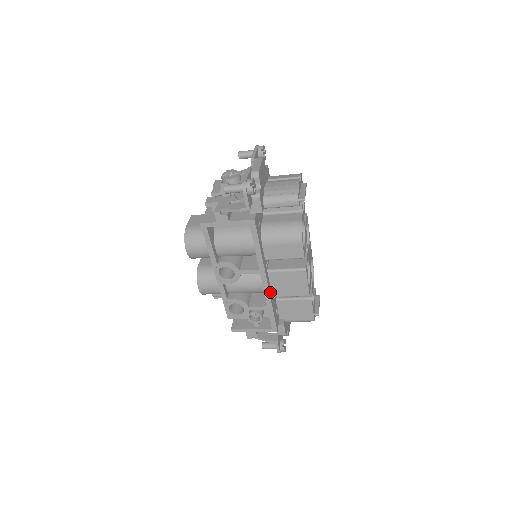
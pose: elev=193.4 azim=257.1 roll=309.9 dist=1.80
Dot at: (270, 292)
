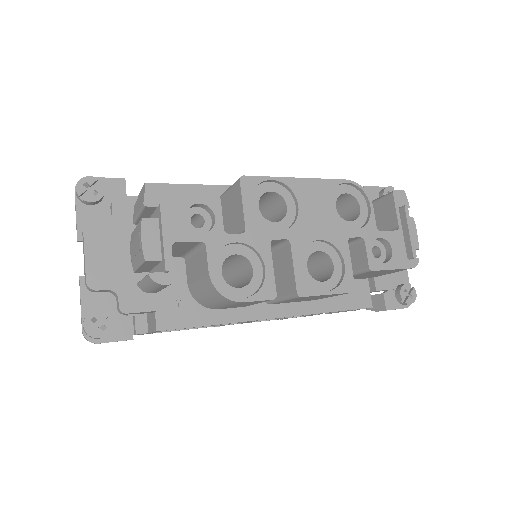
Dot at: (302, 308)
